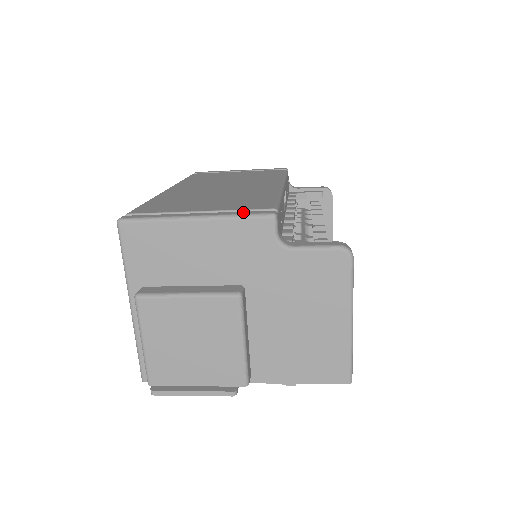
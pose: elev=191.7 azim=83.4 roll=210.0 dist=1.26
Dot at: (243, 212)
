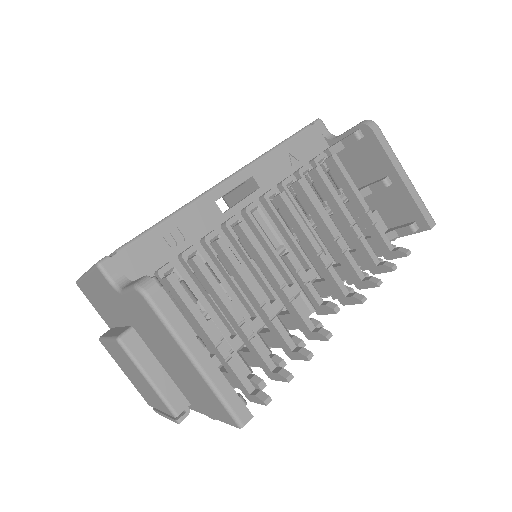
Dot at: occluded
